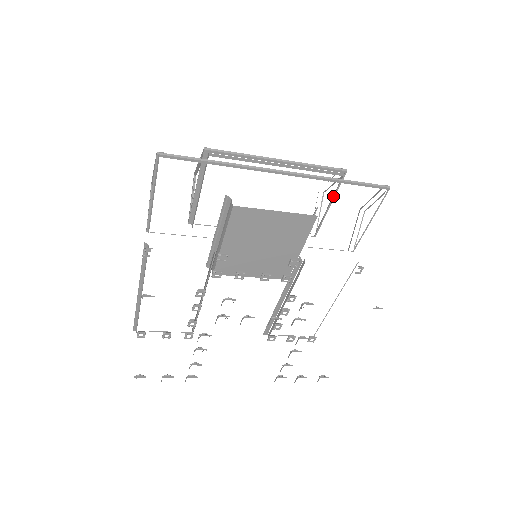
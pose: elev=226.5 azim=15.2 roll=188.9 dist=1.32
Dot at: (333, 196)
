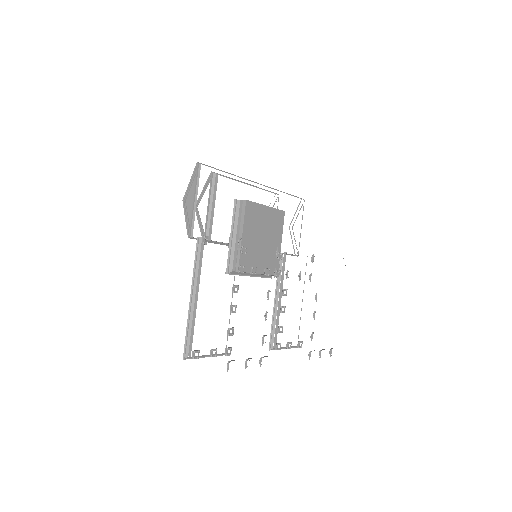
Dot at: occluded
